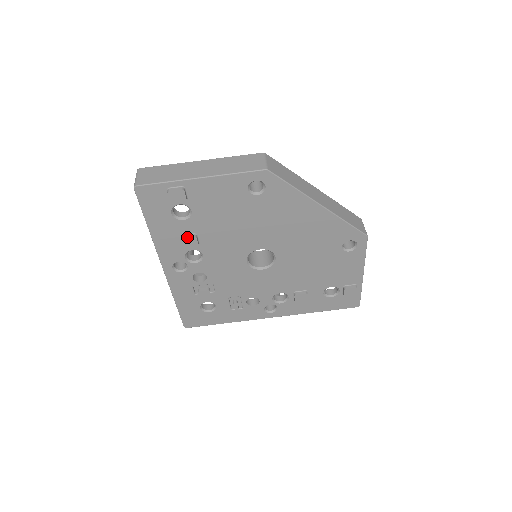
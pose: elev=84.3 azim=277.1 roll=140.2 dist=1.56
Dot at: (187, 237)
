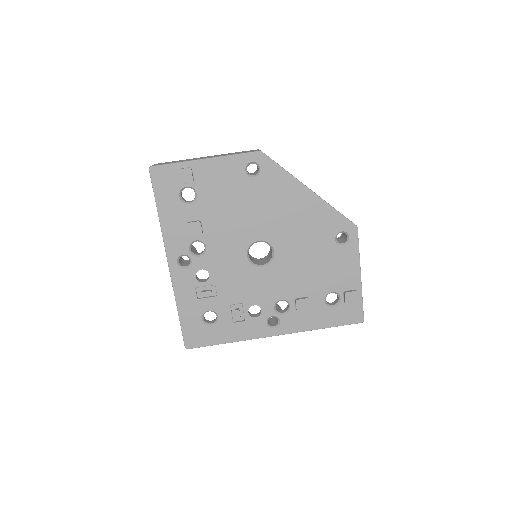
Dot at: (192, 222)
